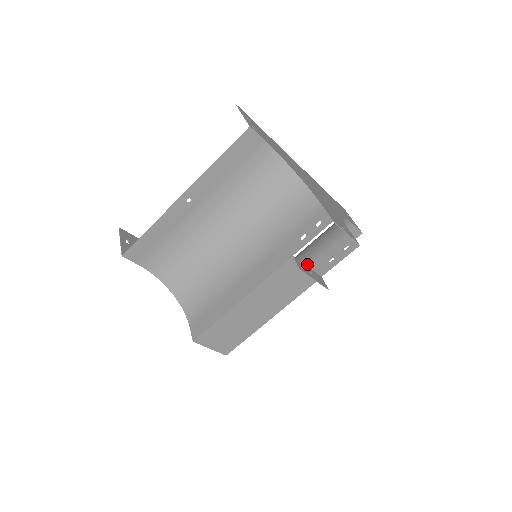
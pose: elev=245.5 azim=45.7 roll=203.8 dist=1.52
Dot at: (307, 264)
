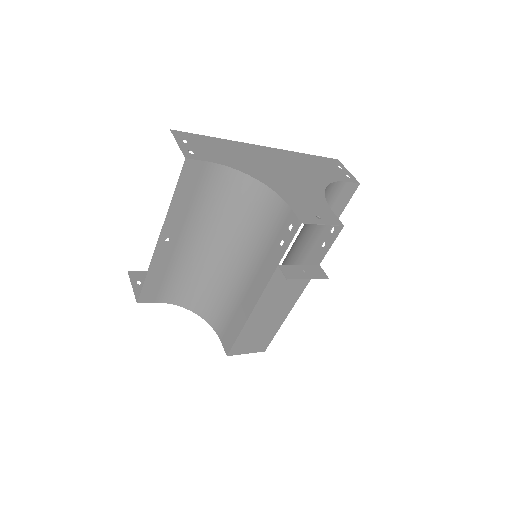
Dot at: (304, 252)
